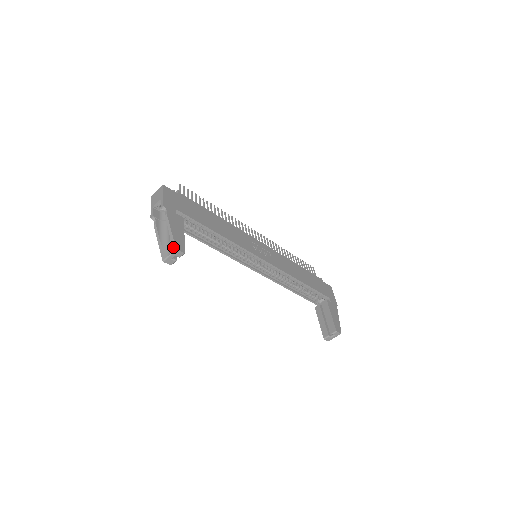
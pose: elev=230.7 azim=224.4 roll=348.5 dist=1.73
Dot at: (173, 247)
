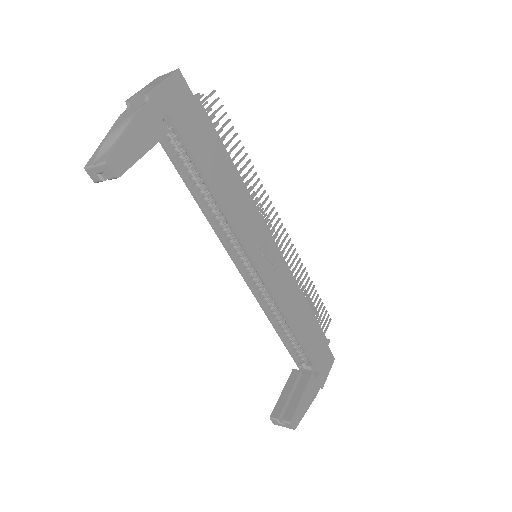
Dot at: (106, 157)
